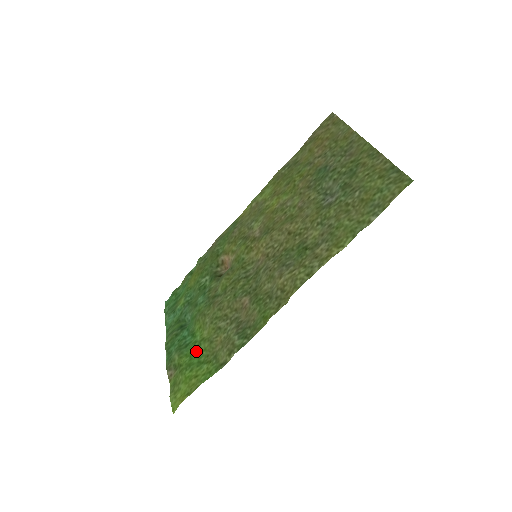
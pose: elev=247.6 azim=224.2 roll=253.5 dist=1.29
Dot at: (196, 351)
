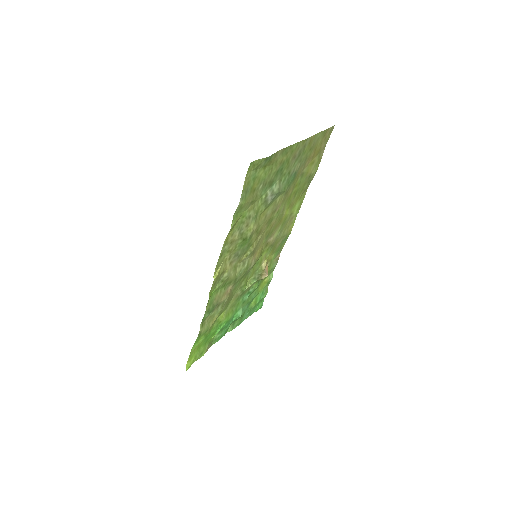
Dot at: (214, 330)
